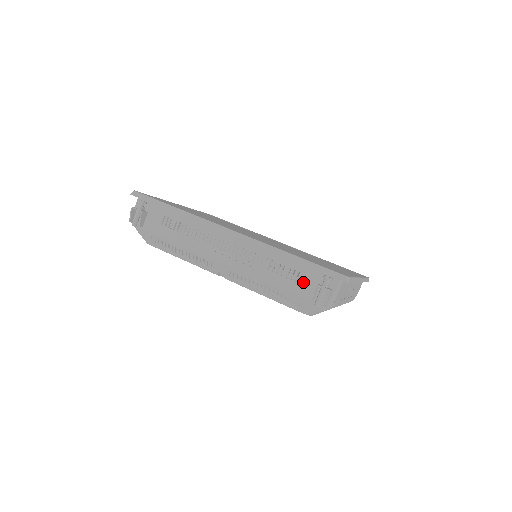
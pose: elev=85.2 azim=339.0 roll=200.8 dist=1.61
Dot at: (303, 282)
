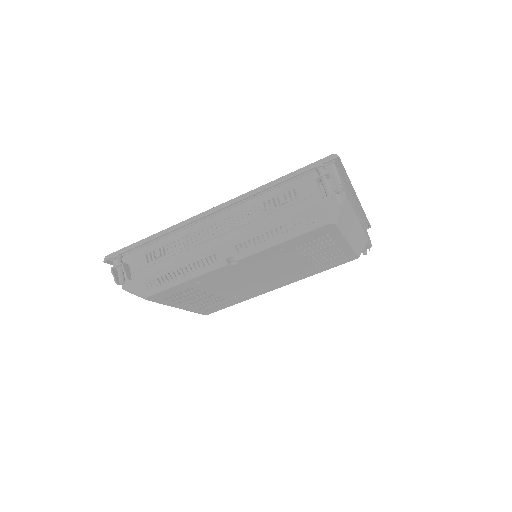
Dot at: (303, 193)
